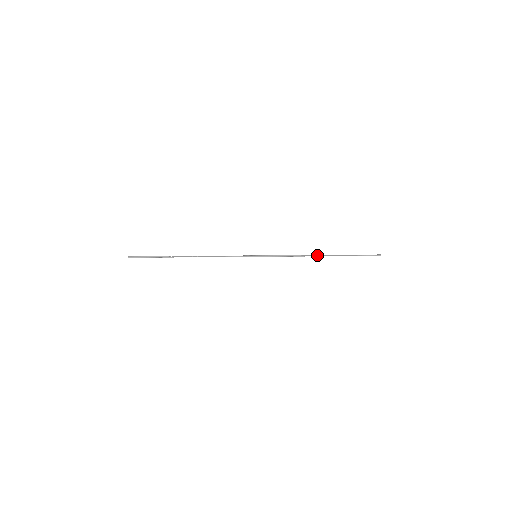
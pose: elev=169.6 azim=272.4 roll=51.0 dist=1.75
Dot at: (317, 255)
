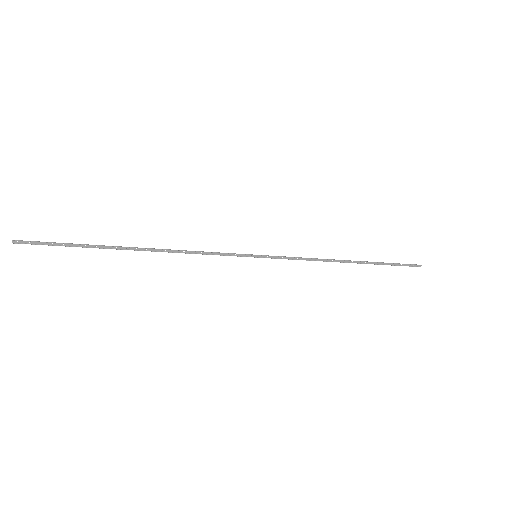
Dot at: (343, 261)
